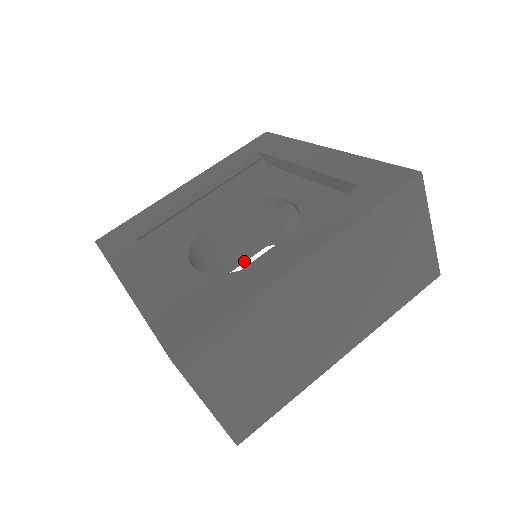
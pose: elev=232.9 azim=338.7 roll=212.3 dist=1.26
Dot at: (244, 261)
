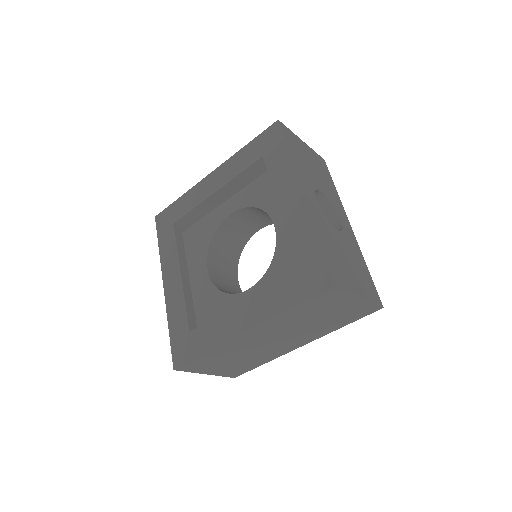
Dot at: occluded
